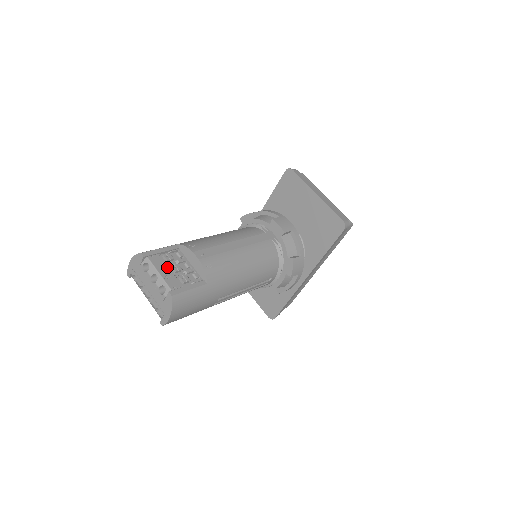
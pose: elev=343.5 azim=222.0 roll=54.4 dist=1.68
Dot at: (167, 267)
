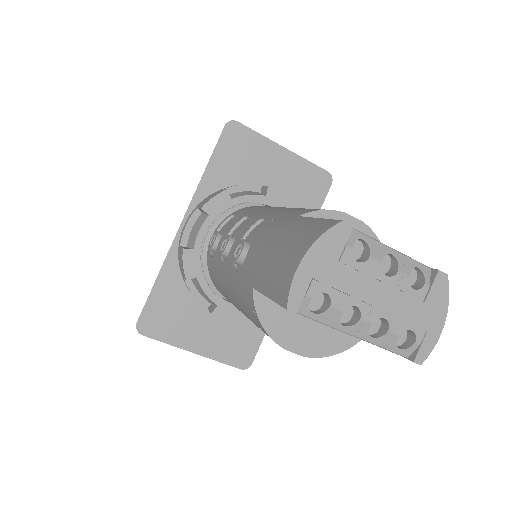
Dot at: occluded
